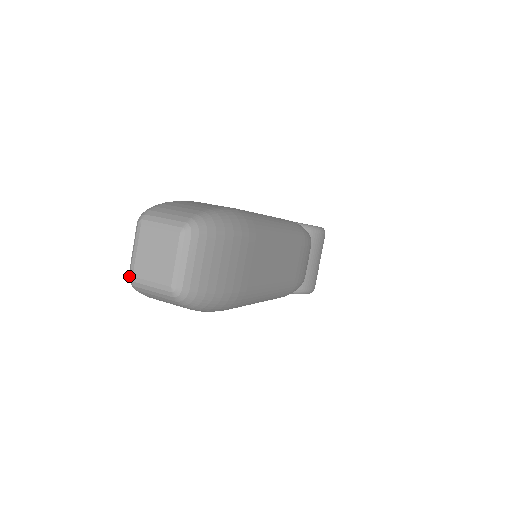
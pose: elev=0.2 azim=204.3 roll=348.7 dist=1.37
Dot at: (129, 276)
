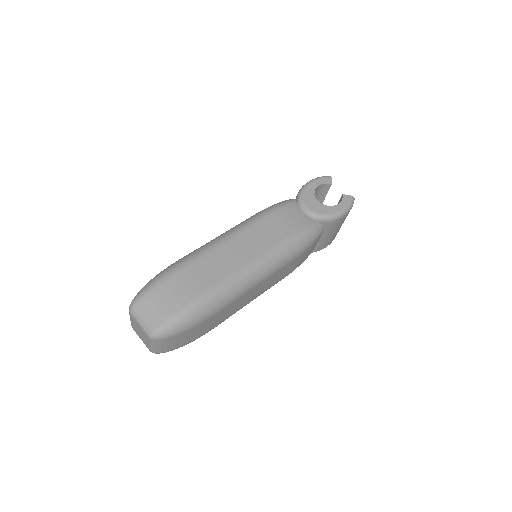
Dot at: occluded
